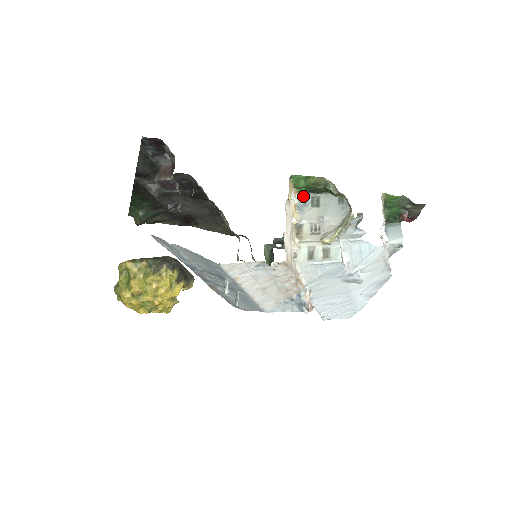
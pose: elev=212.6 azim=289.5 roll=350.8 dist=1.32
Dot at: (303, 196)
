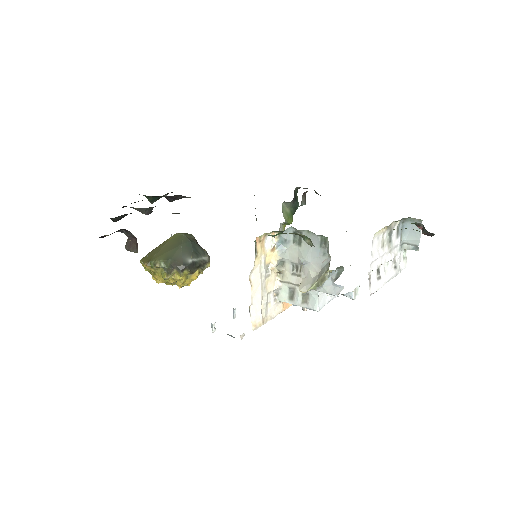
Dot at: (284, 231)
